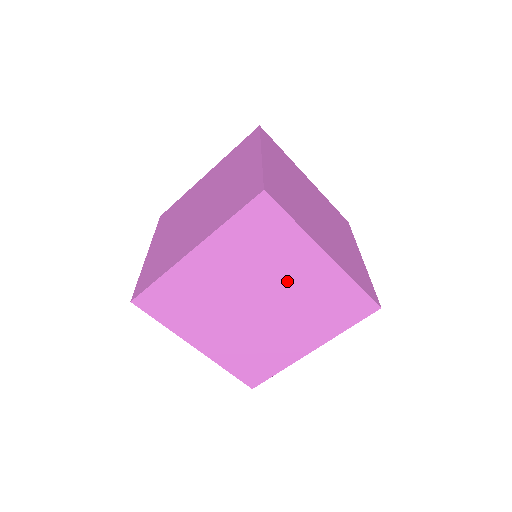
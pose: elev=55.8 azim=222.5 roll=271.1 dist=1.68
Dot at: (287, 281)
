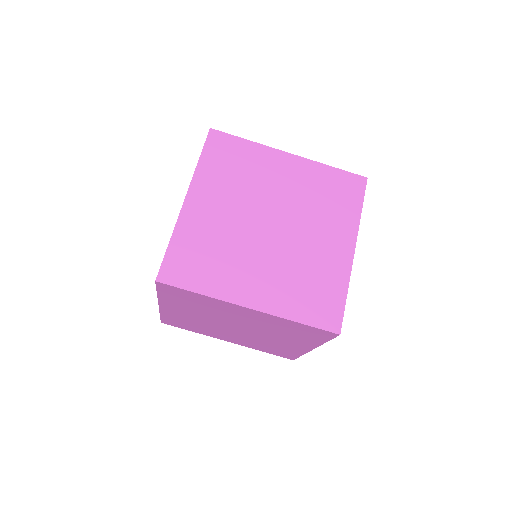
Dot at: (273, 337)
